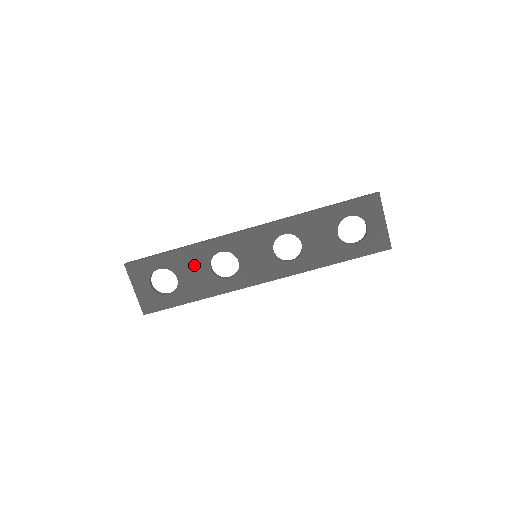
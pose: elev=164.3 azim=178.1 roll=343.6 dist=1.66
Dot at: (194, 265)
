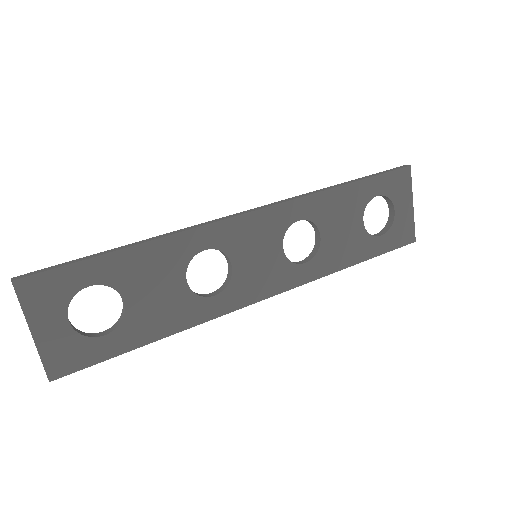
Dot at: (158, 275)
